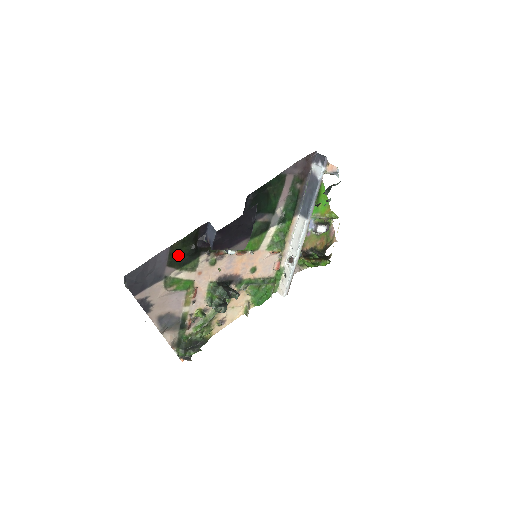
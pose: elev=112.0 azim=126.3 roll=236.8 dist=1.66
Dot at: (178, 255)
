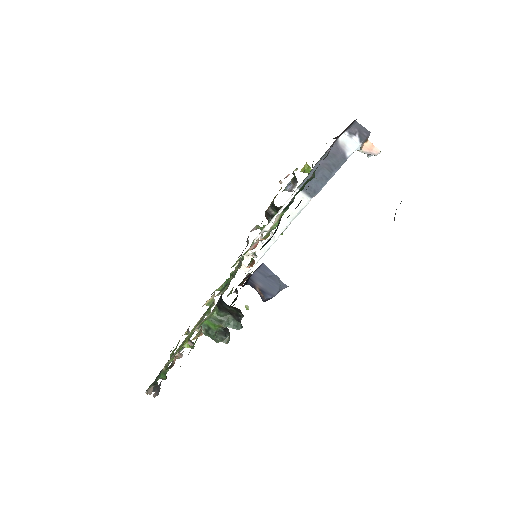
Dot at: occluded
